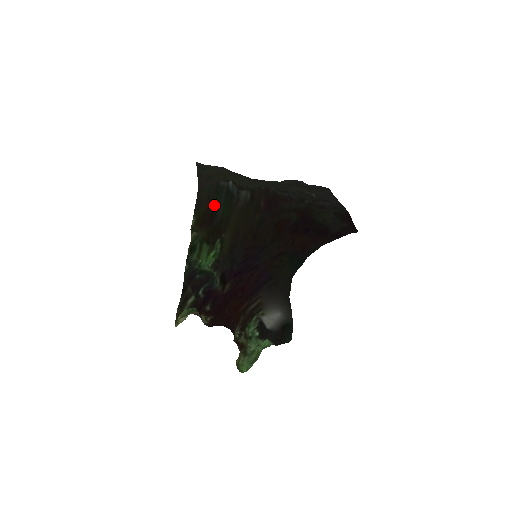
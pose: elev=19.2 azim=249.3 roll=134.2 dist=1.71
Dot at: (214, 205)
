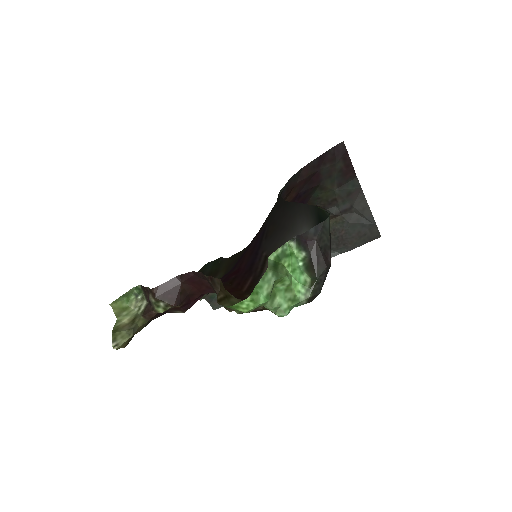
Dot at: occluded
